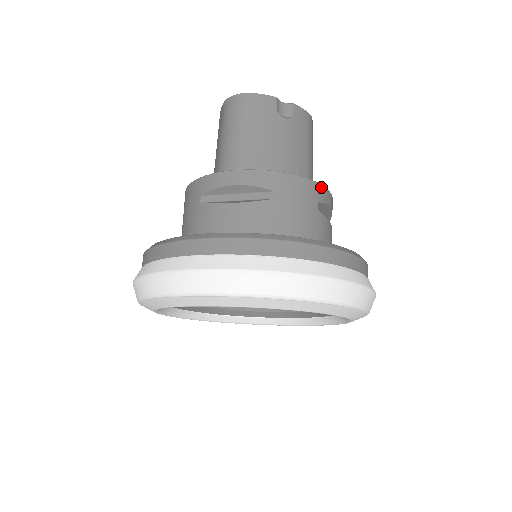
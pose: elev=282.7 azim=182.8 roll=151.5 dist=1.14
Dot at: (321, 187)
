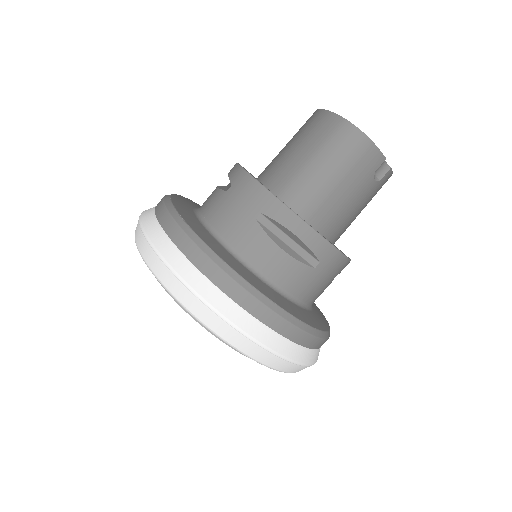
Dot at: (349, 262)
